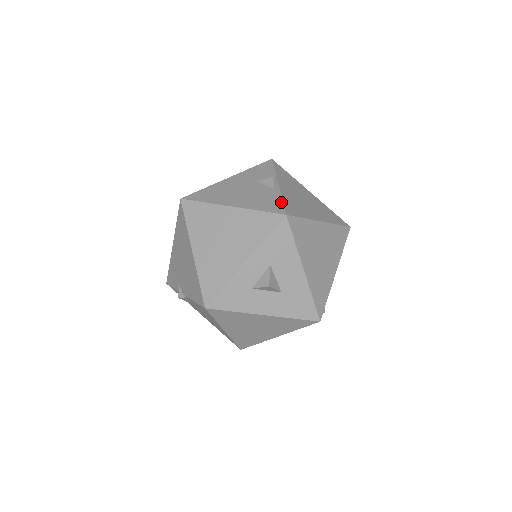
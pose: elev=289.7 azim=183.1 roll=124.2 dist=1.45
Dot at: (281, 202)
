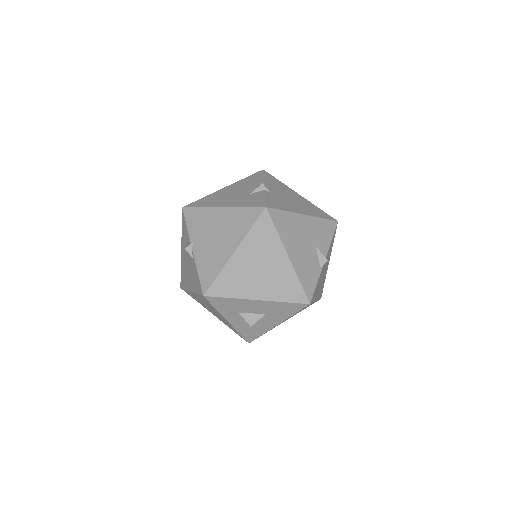
Dot at: (198, 278)
